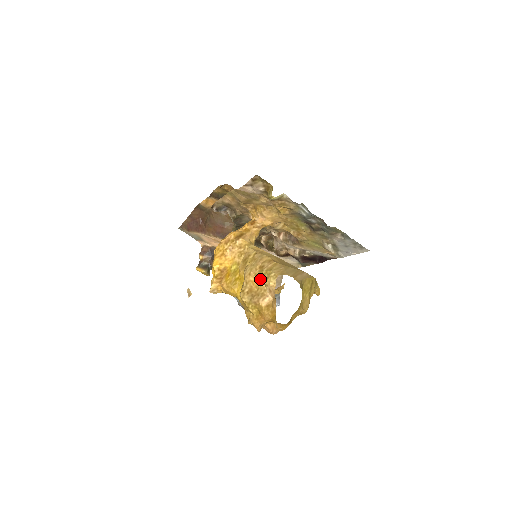
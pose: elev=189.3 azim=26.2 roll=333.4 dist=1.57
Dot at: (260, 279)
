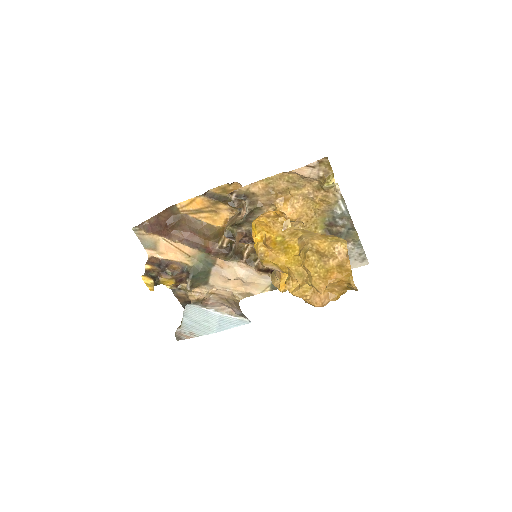
Dot at: (328, 242)
